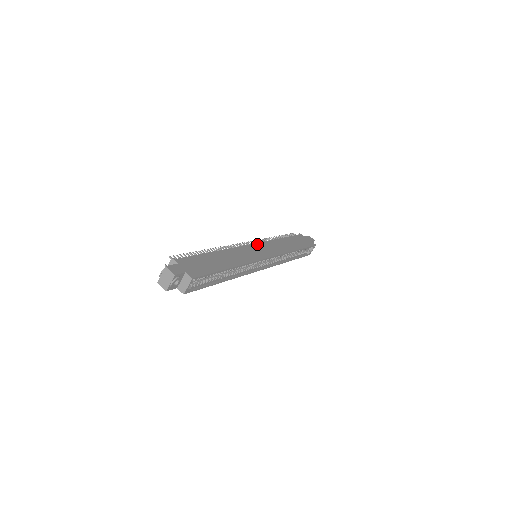
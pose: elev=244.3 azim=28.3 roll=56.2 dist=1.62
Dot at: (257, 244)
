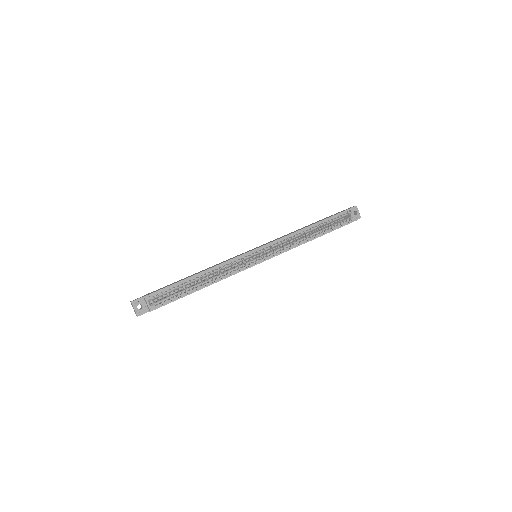
Dot at: (256, 247)
